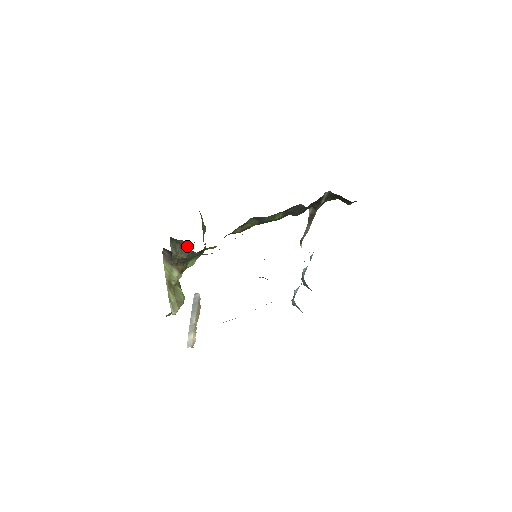
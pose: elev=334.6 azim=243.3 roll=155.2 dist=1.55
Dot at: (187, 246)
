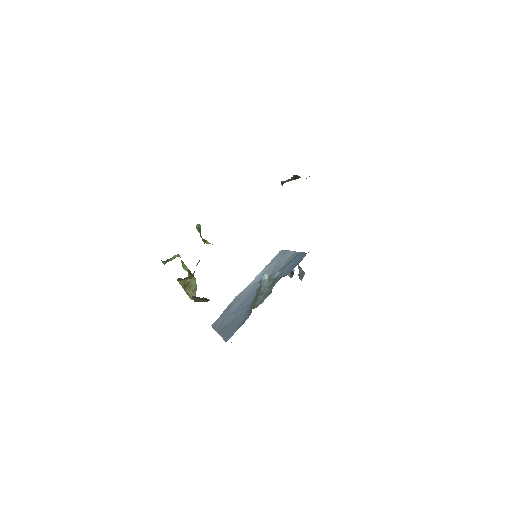
Dot at: (207, 299)
